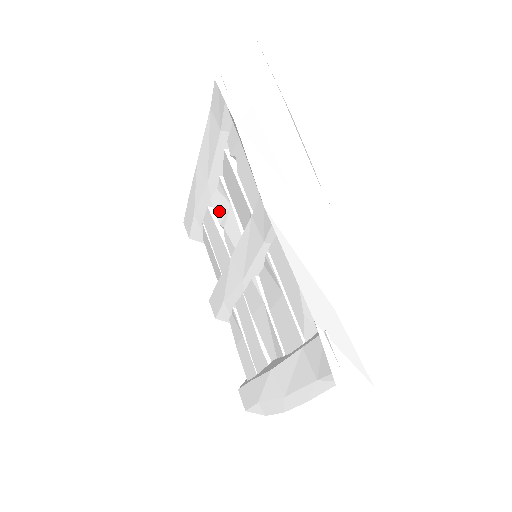
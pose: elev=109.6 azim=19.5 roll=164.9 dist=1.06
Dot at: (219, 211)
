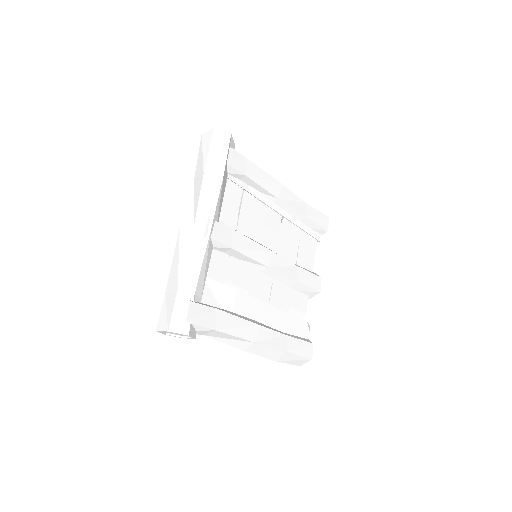
Dot at: occluded
